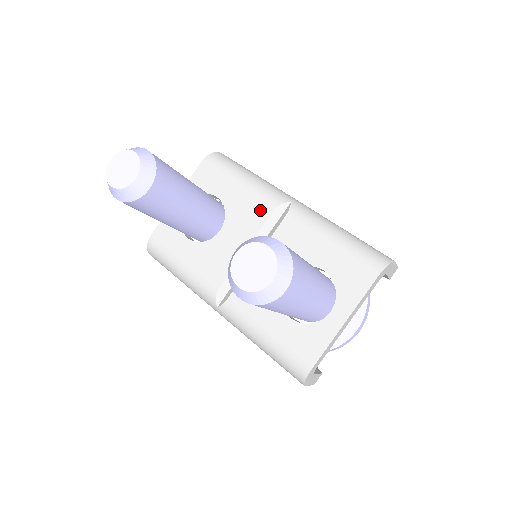
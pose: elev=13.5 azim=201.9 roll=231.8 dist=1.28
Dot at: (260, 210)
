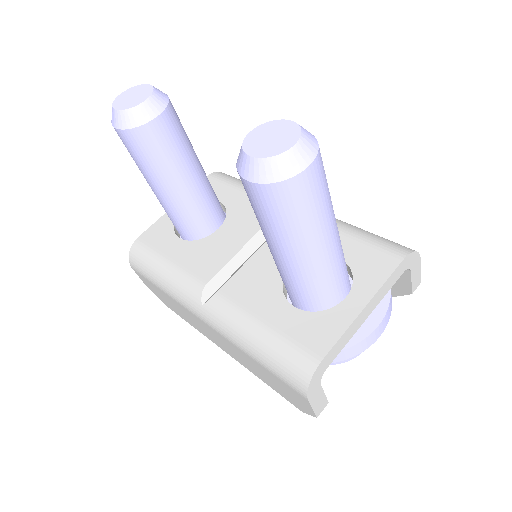
Dot at: occluded
